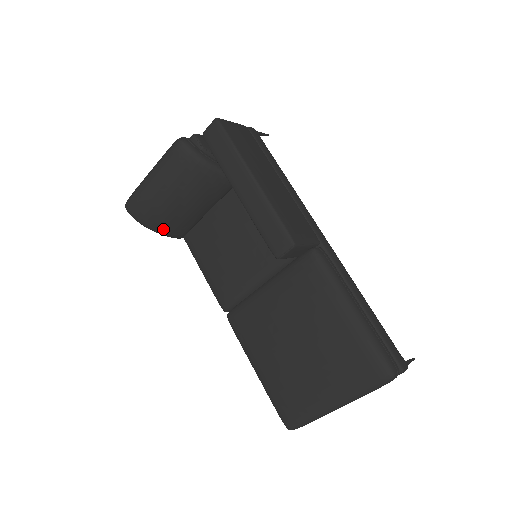
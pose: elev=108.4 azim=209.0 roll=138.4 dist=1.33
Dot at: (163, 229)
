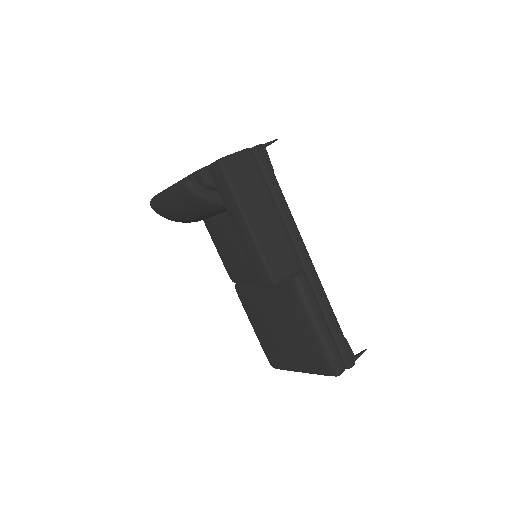
Dot at: (182, 222)
